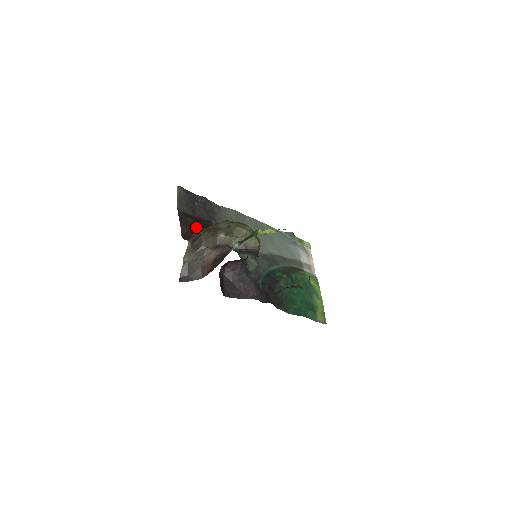
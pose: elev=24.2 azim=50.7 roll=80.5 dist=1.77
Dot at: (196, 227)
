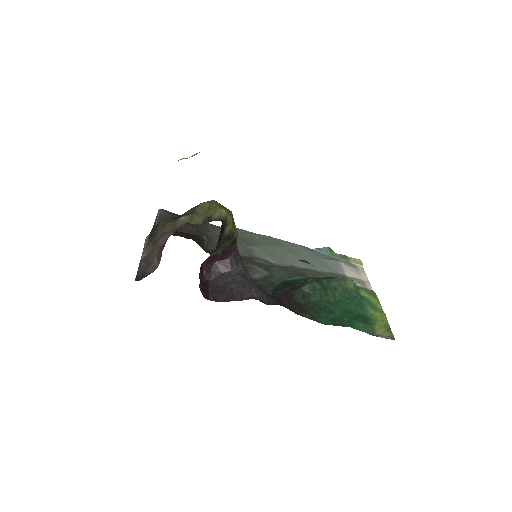
Dot at: occluded
